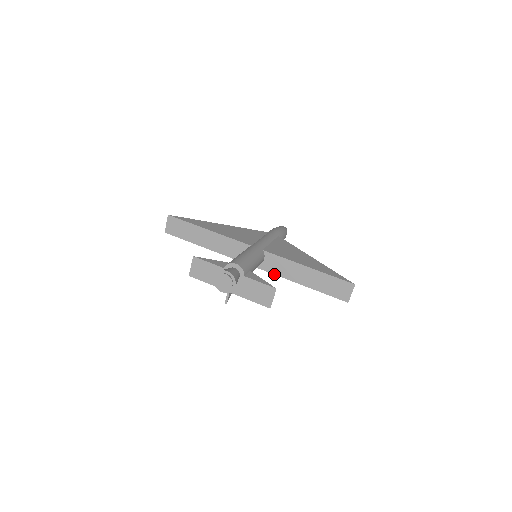
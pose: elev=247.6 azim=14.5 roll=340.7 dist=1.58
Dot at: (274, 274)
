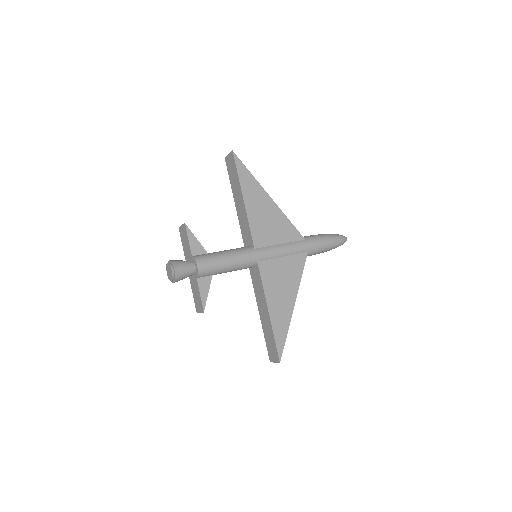
Dot at: (252, 283)
